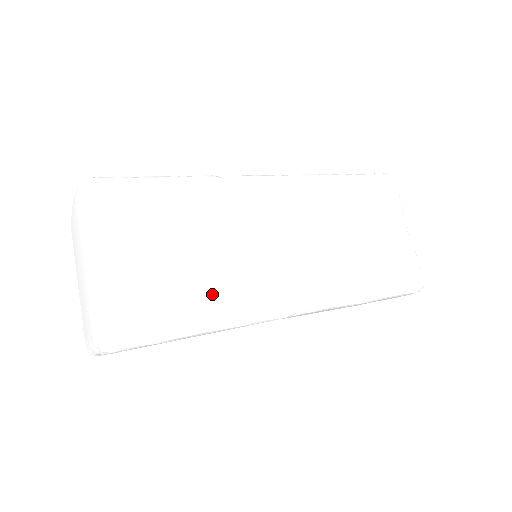
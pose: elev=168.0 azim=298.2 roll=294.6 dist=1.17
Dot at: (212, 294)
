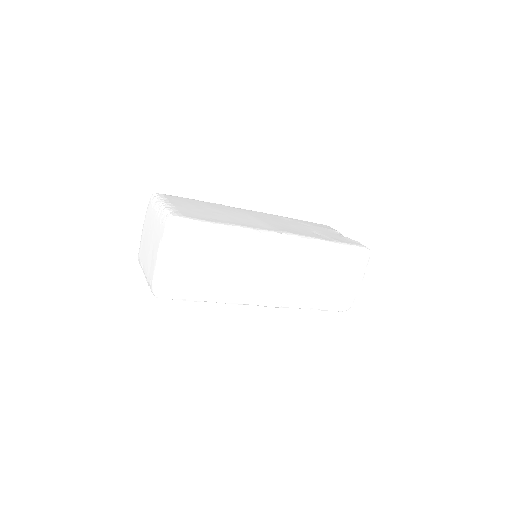
Dot at: (229, 220)
